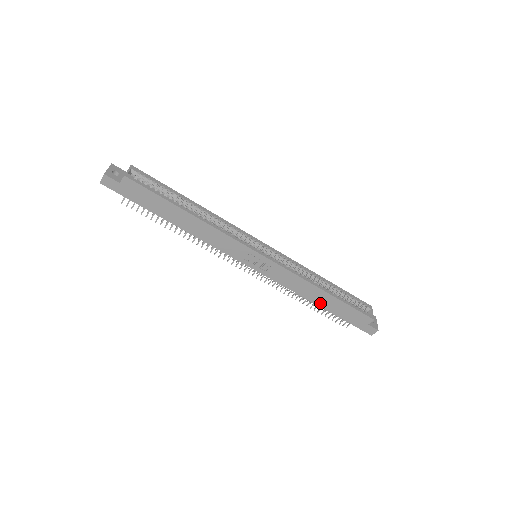
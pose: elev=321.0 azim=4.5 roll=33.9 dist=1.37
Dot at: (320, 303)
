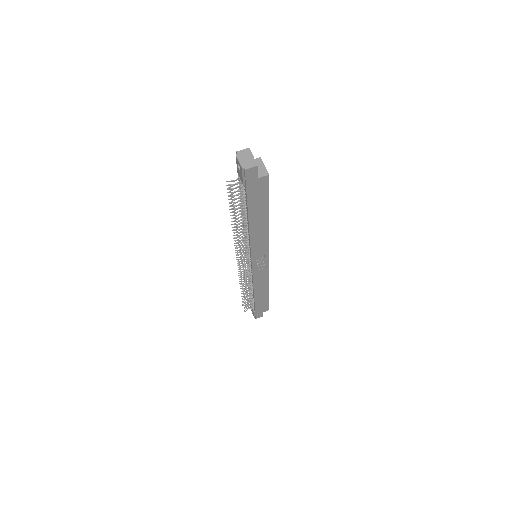
Dot at: (257, 296)
